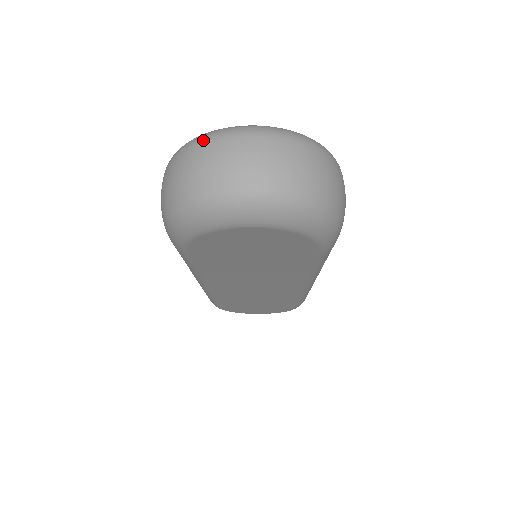
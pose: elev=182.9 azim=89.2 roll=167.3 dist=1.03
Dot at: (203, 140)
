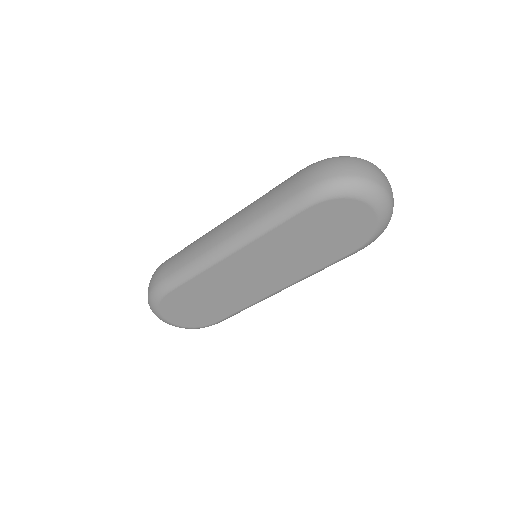
Dot at: occluded
